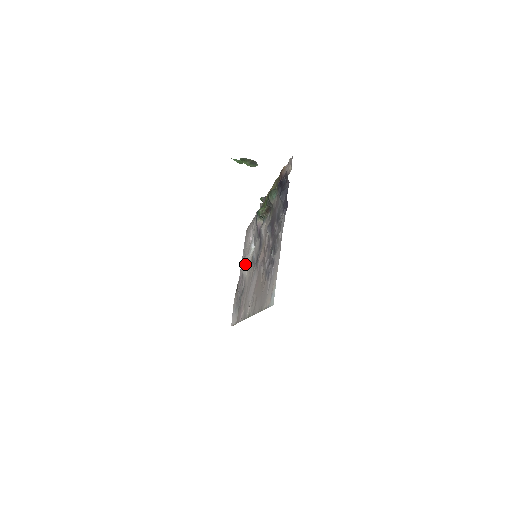
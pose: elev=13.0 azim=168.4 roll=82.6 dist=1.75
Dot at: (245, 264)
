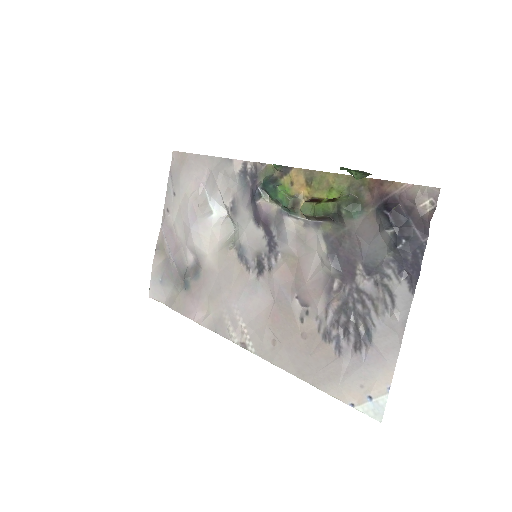
Dot at: (202, 235)
